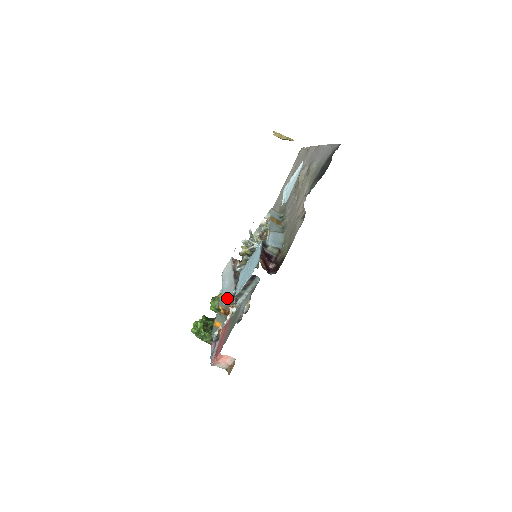
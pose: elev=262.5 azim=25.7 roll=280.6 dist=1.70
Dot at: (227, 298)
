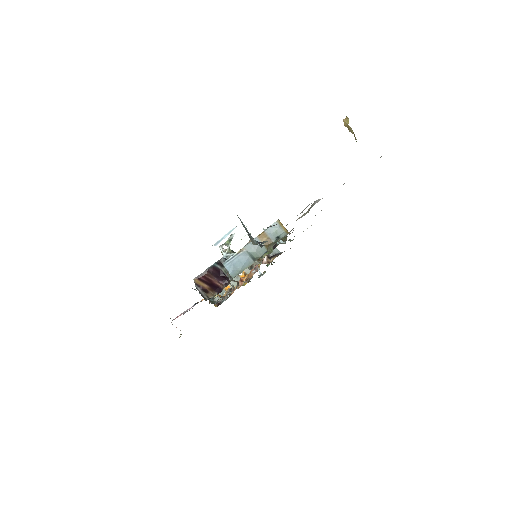
Dot at: occluded
